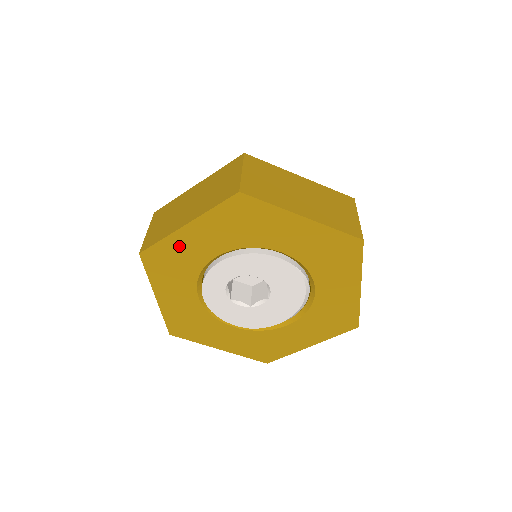
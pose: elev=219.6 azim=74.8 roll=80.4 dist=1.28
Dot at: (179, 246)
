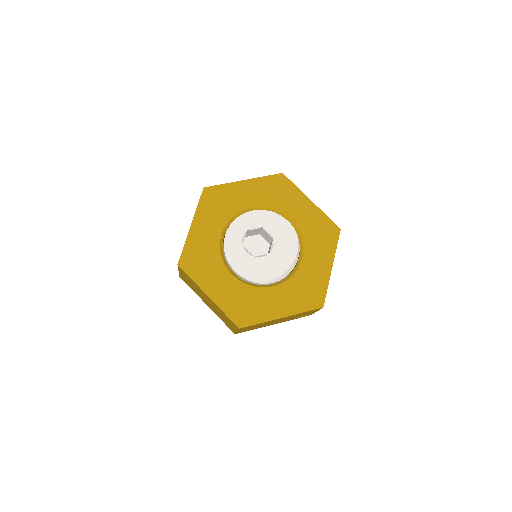
Dot at: (231, 192)
